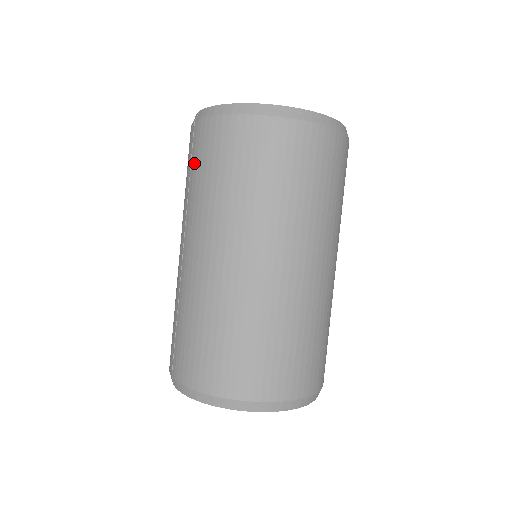
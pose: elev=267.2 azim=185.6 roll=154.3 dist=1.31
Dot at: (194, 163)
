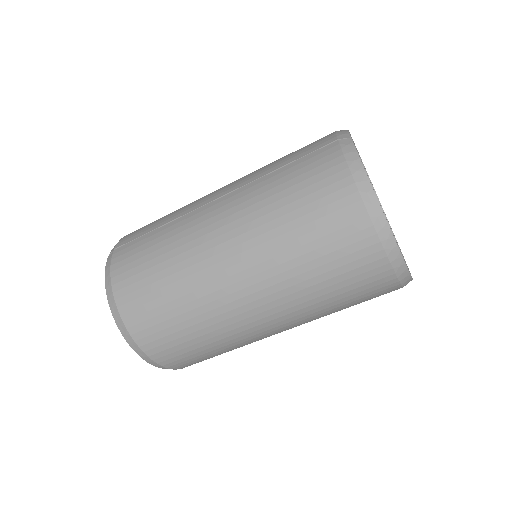
Dot at: (297, 165)
